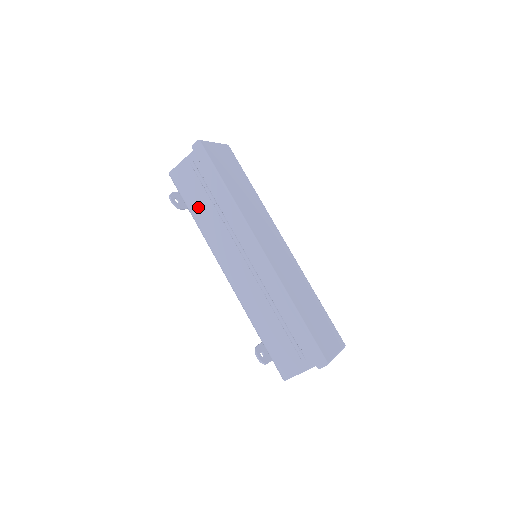
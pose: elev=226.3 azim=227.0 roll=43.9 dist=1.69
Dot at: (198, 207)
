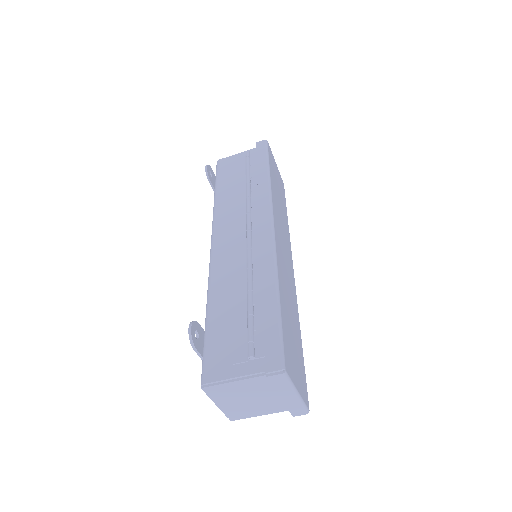
Dot at: (227, 186)
